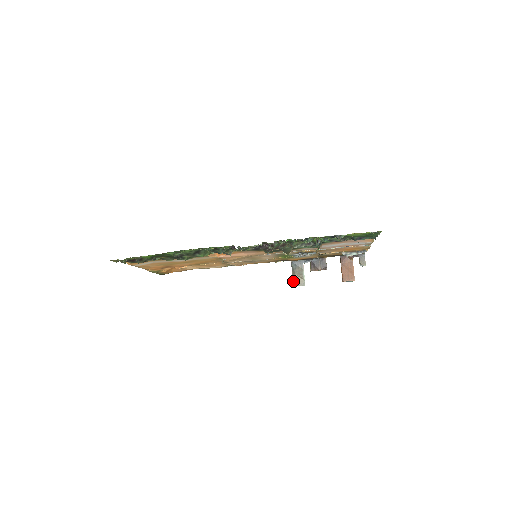
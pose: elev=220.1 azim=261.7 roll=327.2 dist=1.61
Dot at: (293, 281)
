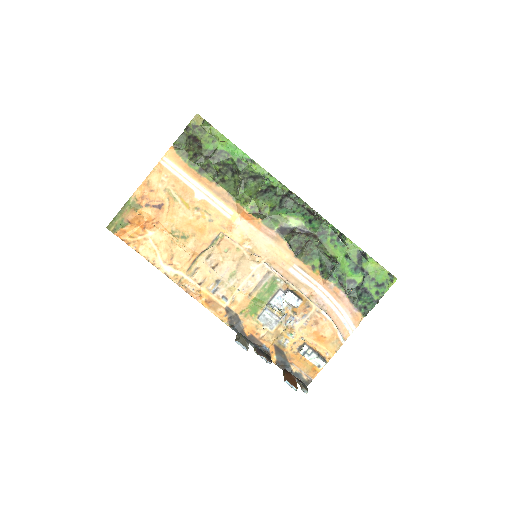
Dot at: (237, 339)
